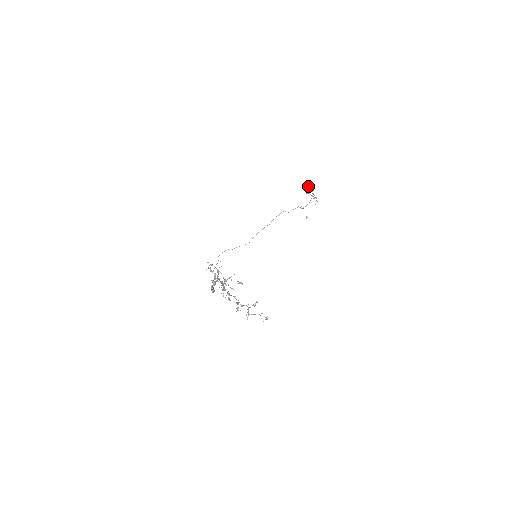
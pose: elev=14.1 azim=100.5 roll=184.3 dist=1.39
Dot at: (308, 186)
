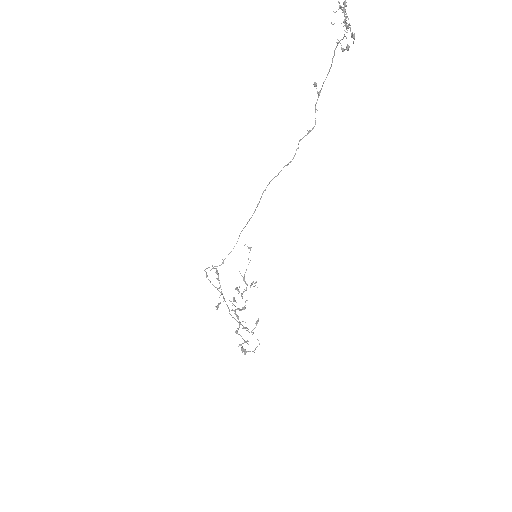
Dot at: occluded
